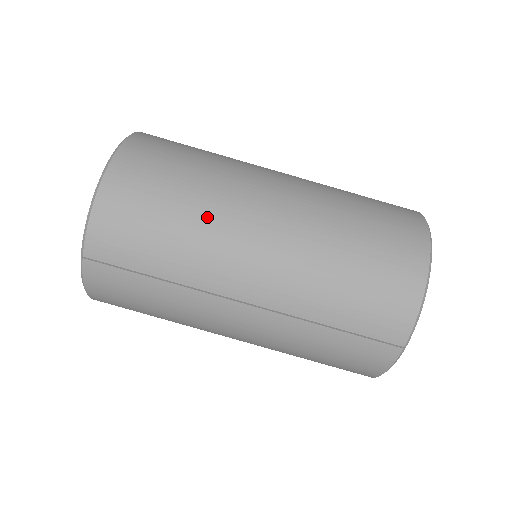
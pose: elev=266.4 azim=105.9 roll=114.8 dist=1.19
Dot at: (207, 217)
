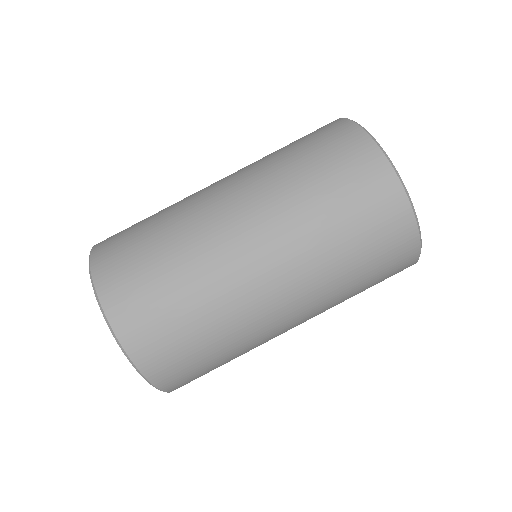
Dot at: (238, 335)
